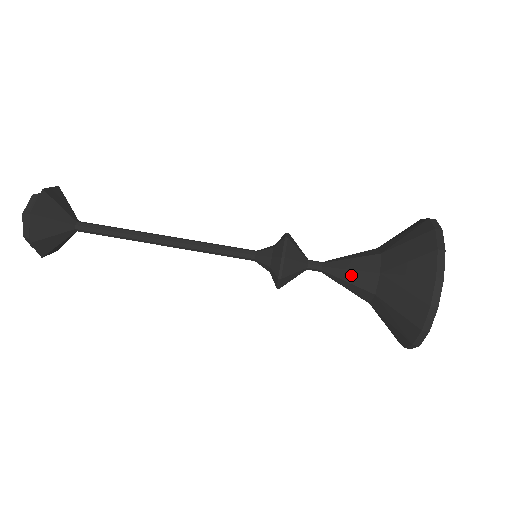
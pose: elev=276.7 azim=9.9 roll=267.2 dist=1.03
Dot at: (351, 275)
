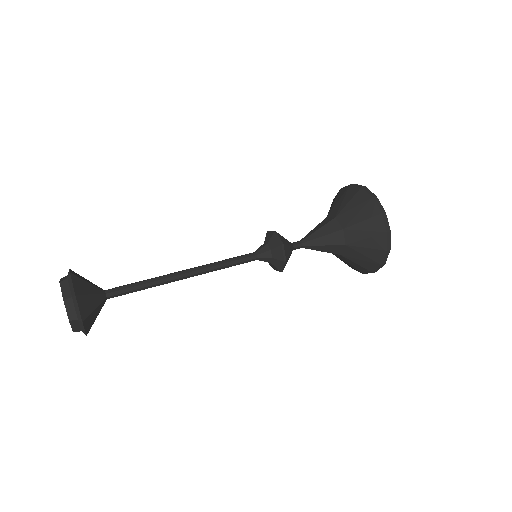
Dot at: (325, 248)
